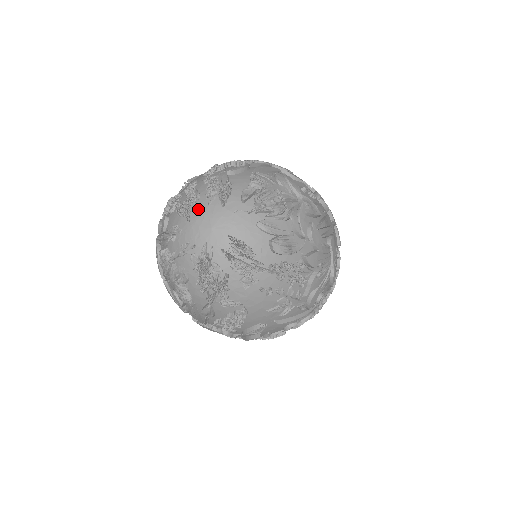
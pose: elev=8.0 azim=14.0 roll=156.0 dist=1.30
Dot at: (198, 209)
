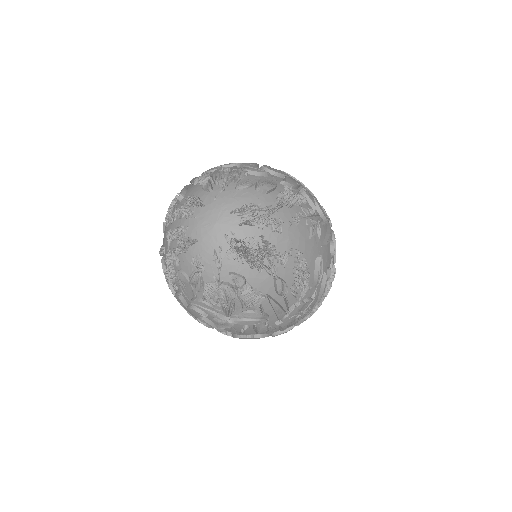
Dot at: (193, 229)
